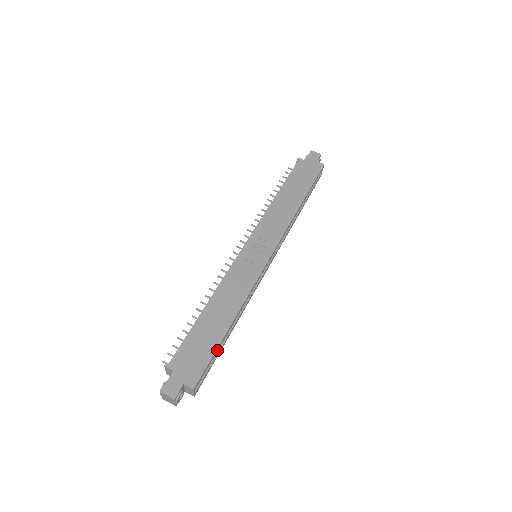
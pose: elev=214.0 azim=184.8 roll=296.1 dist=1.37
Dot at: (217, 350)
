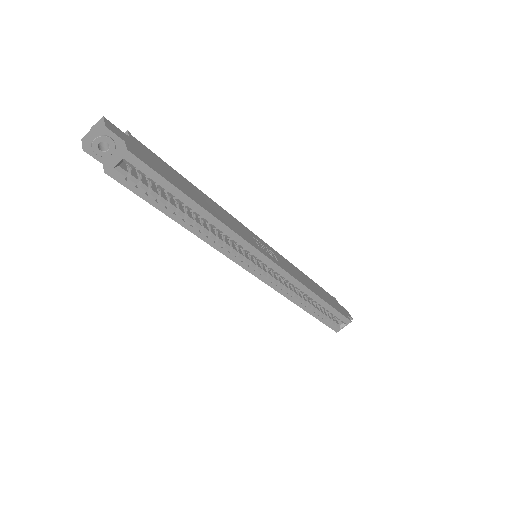
Dot at: (172, 191)
